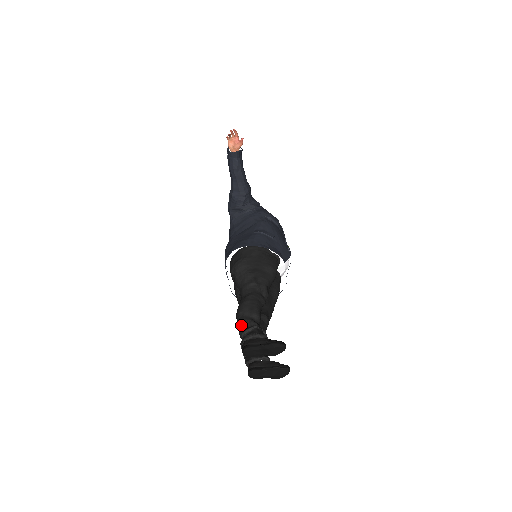
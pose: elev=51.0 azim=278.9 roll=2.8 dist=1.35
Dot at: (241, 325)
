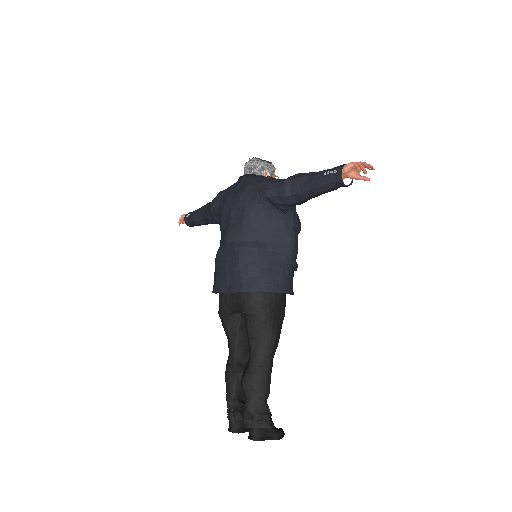
Dot at: (254, 405)
